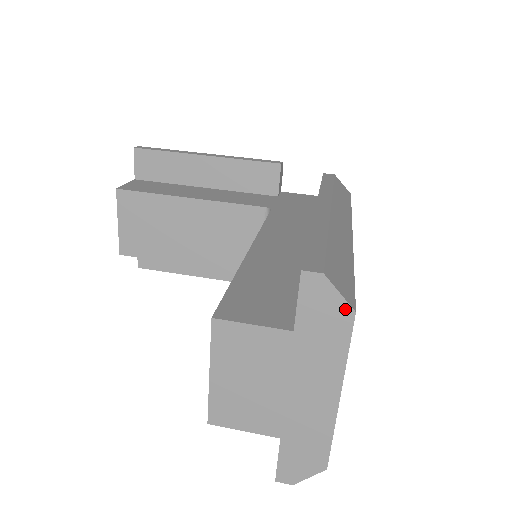
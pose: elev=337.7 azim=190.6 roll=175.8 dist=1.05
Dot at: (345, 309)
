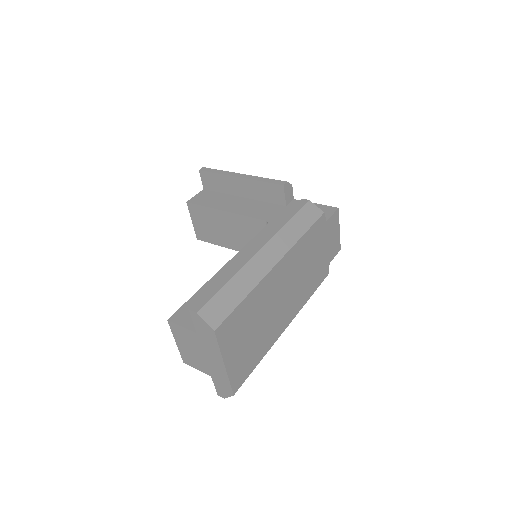
Dot at: (210, 329)
